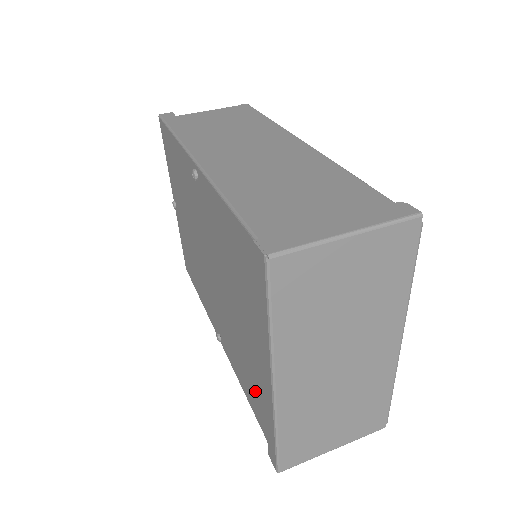
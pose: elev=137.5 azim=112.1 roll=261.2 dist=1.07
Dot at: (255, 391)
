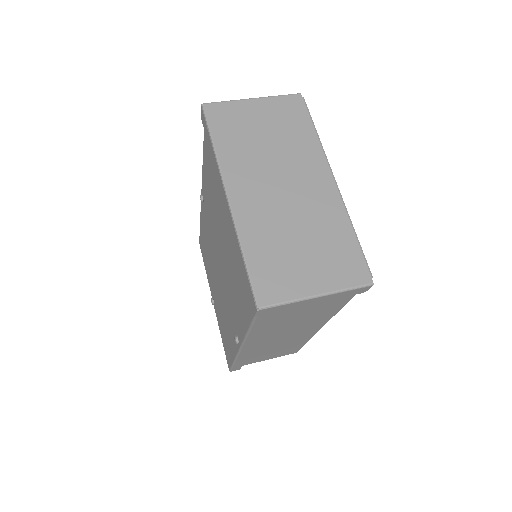
Dot at: (240, 277)
